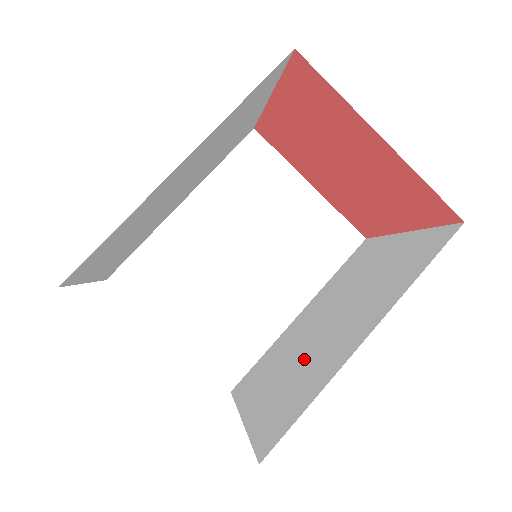
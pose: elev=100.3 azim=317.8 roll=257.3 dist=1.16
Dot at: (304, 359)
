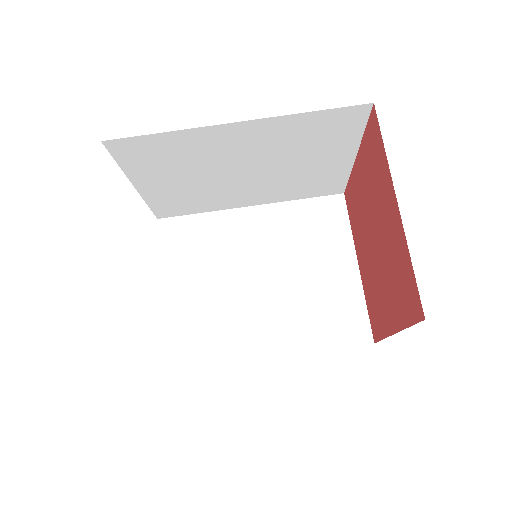
Dot at: (229, 300)
